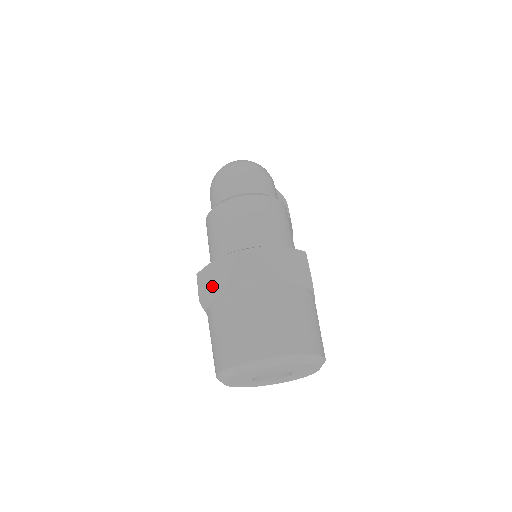
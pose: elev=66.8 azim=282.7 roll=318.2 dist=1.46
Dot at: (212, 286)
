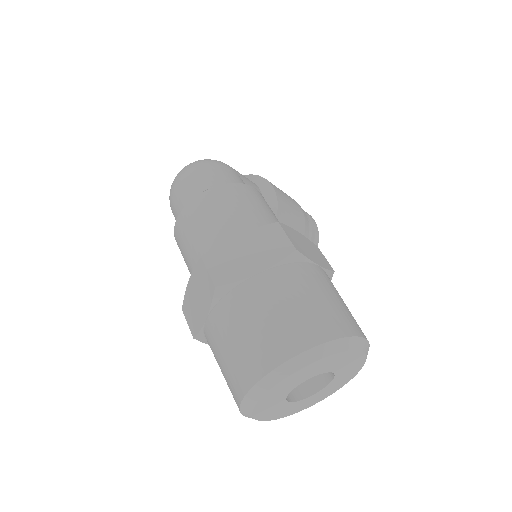
Dot at: (195, 315)
